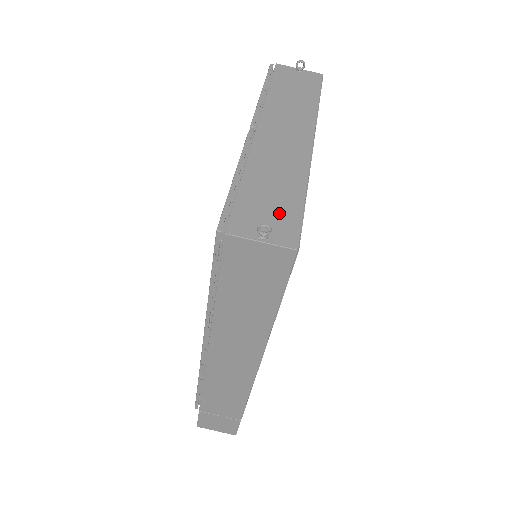
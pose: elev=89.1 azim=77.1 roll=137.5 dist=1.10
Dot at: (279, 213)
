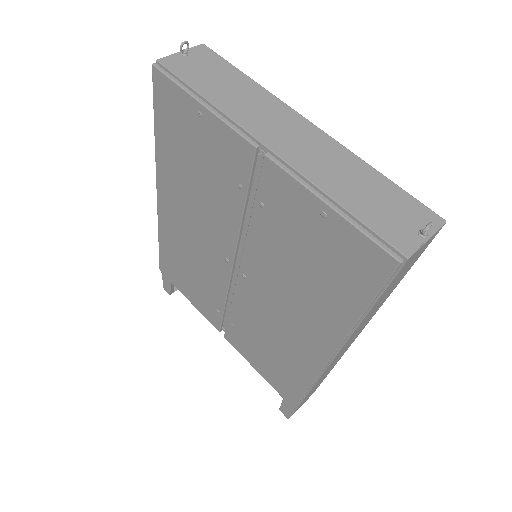
Dot at: (398, 206)
